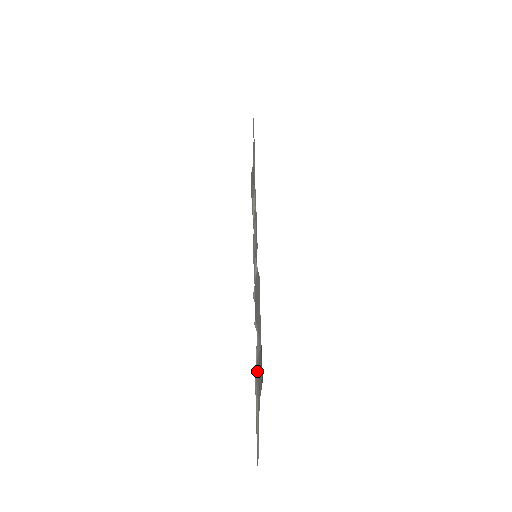
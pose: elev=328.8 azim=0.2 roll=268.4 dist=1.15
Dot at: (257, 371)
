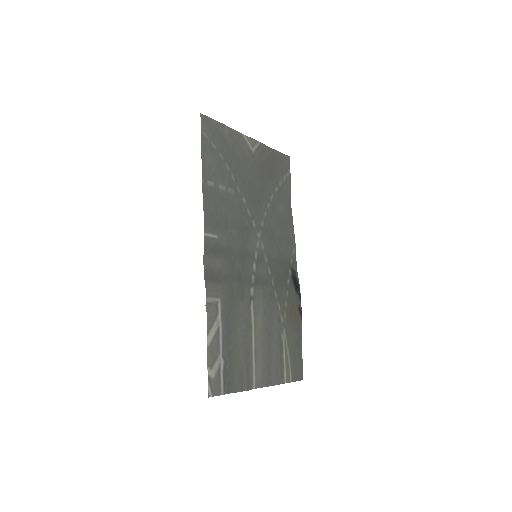
Dot at: (267, 368)
